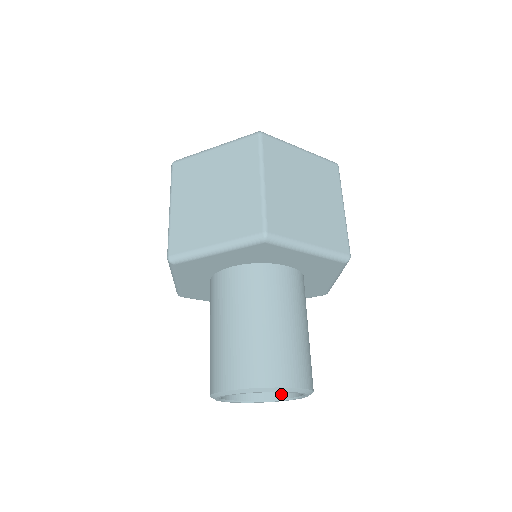
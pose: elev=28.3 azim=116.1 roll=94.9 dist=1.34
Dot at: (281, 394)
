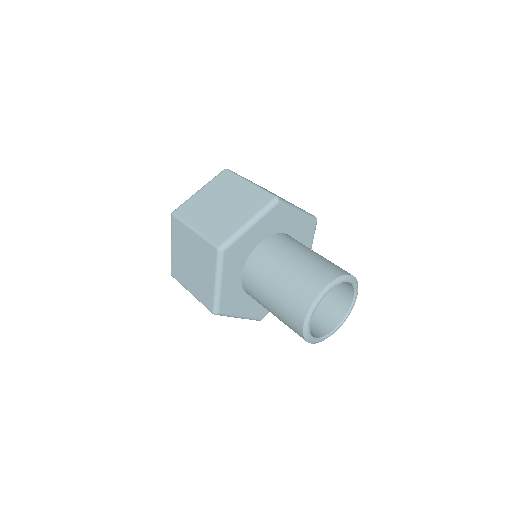
Dot at: (350, 296)
